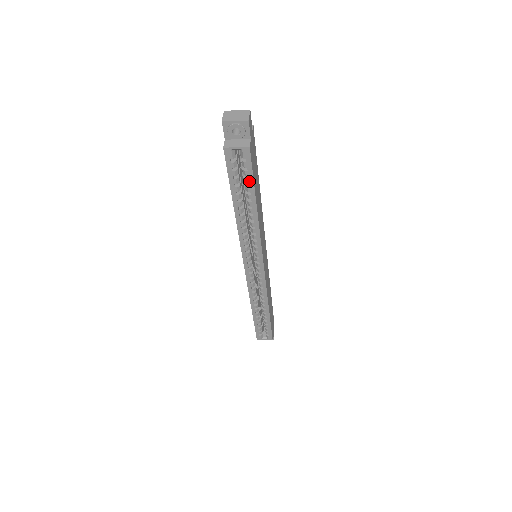
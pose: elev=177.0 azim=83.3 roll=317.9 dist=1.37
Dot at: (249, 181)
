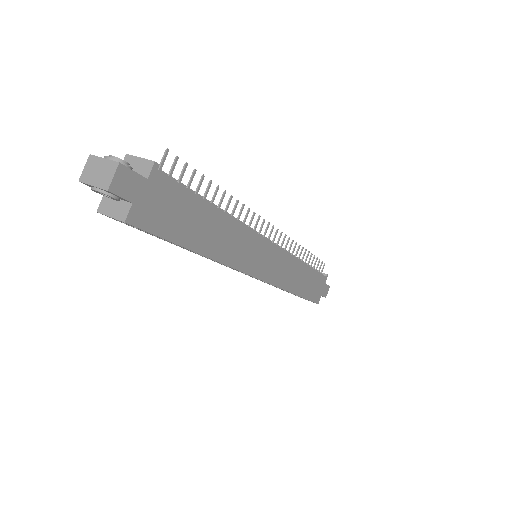
Dot at: (162, 238)
